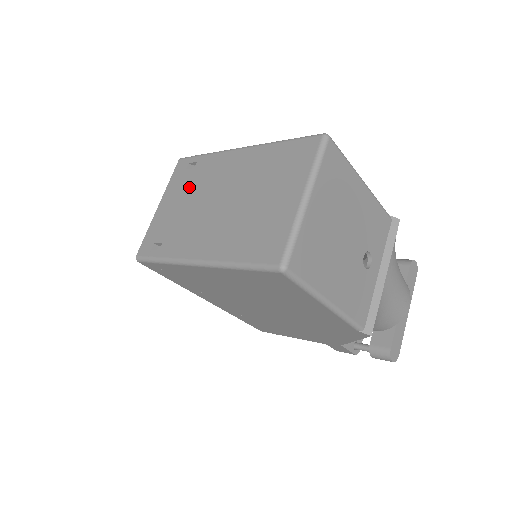
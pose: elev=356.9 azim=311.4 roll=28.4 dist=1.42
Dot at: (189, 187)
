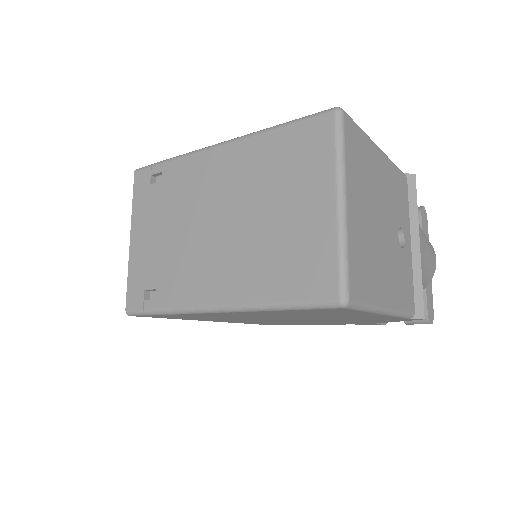
Dot at: (164, 208)
